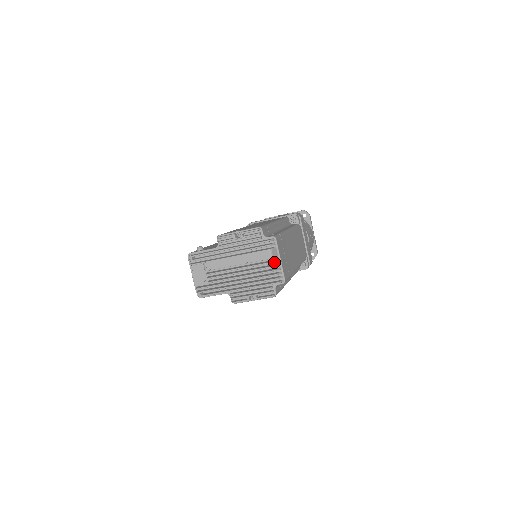
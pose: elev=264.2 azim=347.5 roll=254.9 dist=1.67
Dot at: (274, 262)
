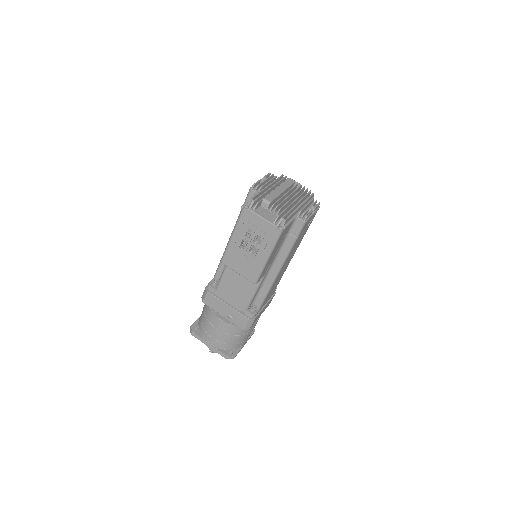
Dot at: occluded
